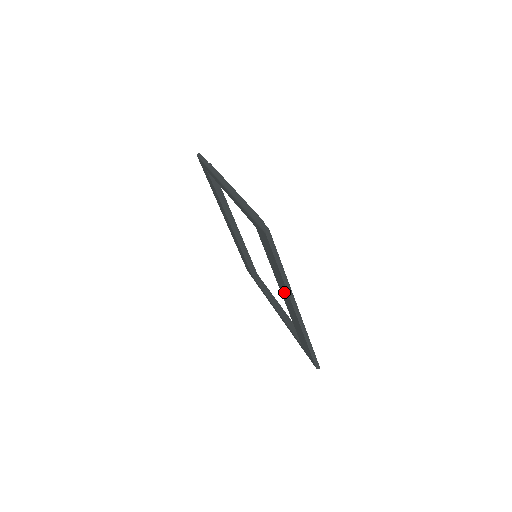
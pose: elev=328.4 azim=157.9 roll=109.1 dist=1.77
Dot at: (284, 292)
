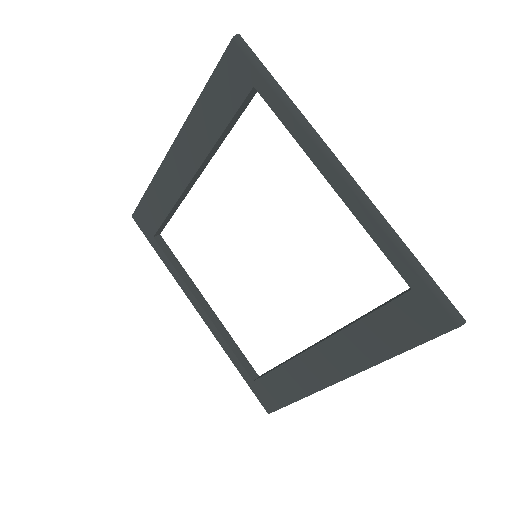
Dot at: (344, 356)
